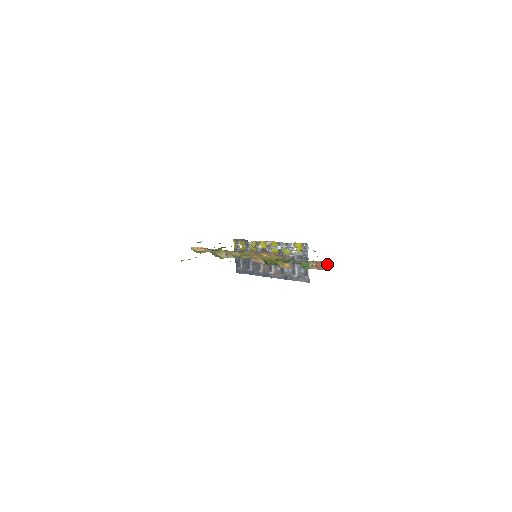
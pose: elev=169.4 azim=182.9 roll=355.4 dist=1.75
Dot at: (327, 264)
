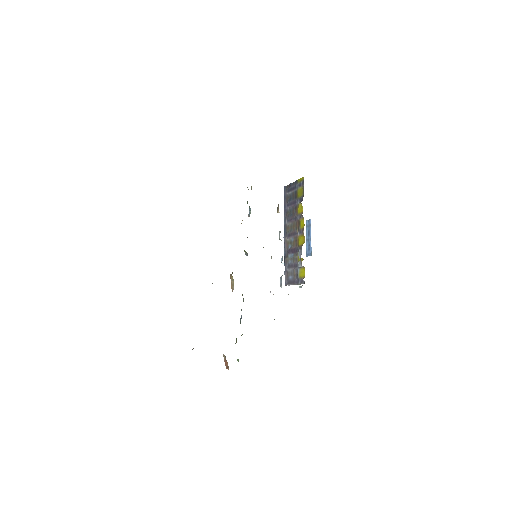
Dot at: occluded
